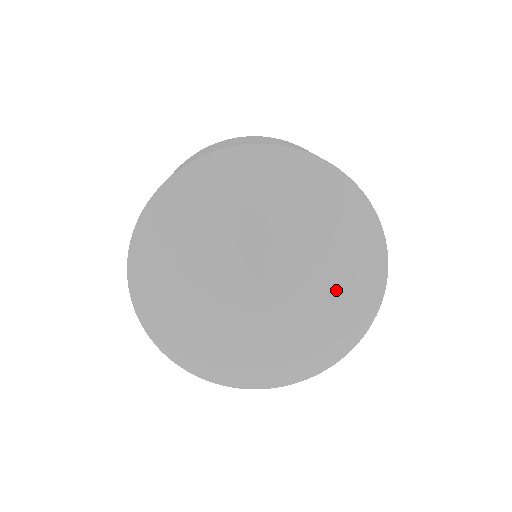
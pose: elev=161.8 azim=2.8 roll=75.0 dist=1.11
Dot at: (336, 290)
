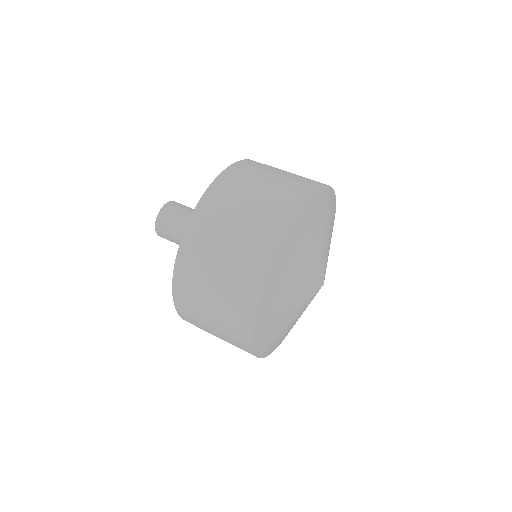
Dot at: occluded
